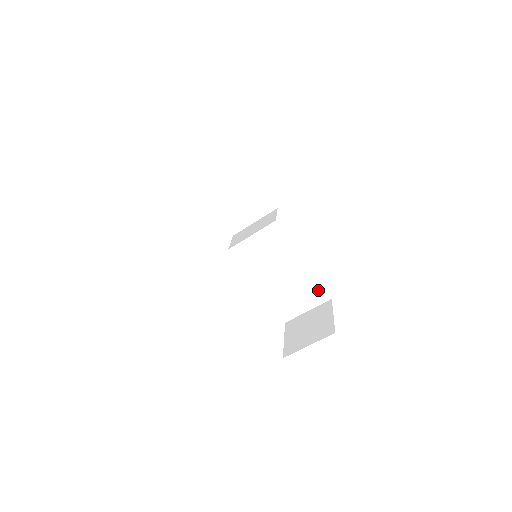
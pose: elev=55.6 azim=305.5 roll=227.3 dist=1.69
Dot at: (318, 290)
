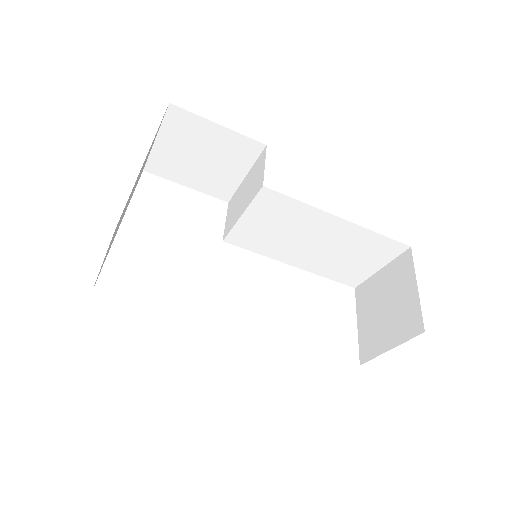
Dot at: (383, 243)
